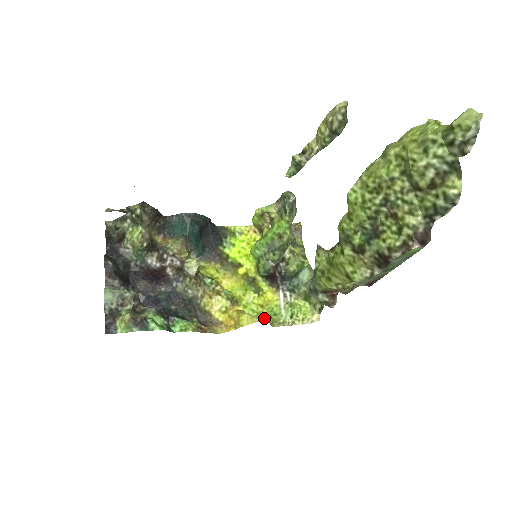
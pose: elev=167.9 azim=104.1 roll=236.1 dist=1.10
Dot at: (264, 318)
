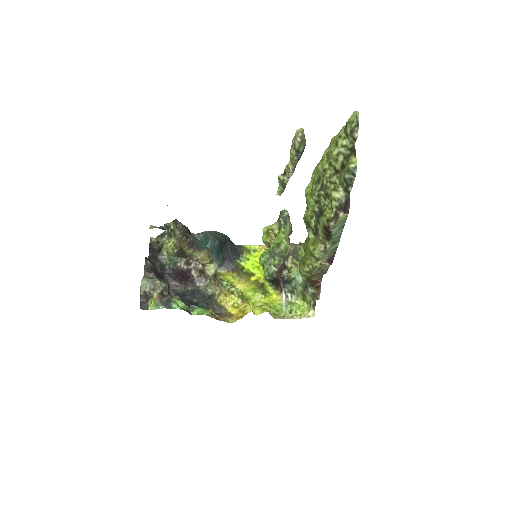
Dot at: (262, 305)
